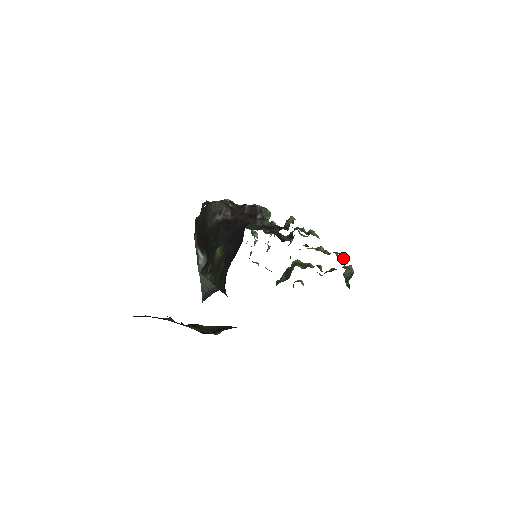
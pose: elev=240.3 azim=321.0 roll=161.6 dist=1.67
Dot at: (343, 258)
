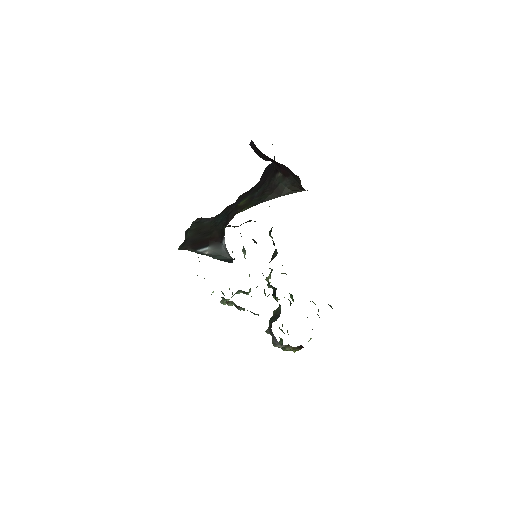
Dot at: occluded
